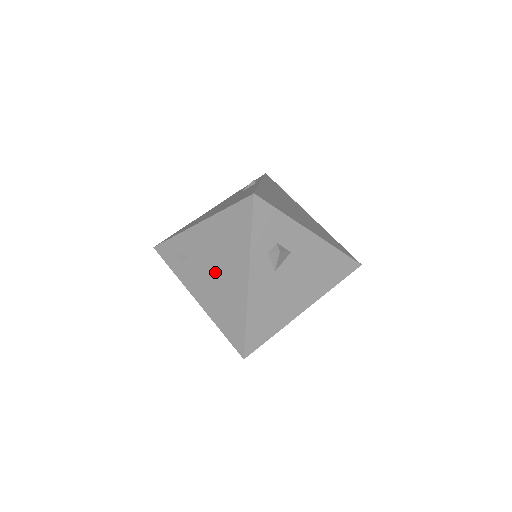
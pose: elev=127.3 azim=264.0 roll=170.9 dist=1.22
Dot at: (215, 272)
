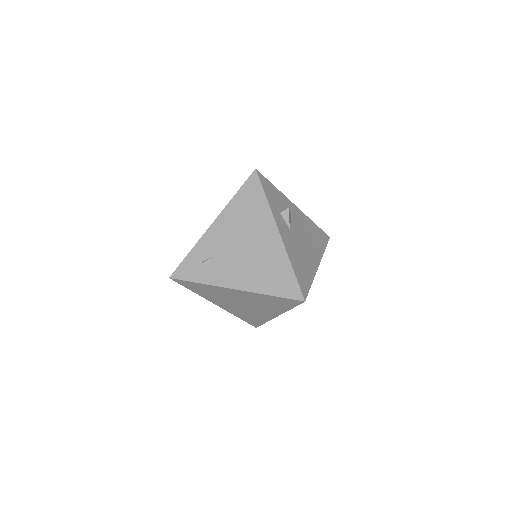
Dot at: (245, 249)
